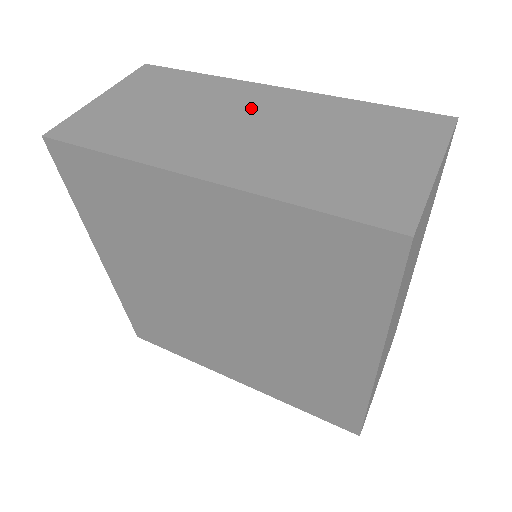
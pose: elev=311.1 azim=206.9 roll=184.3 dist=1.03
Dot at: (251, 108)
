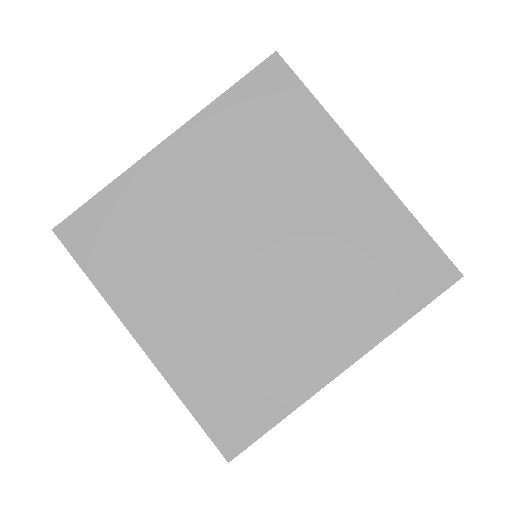
Dot at: occluded
